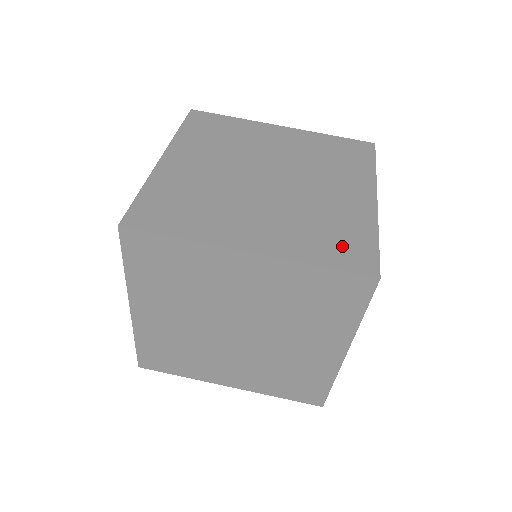
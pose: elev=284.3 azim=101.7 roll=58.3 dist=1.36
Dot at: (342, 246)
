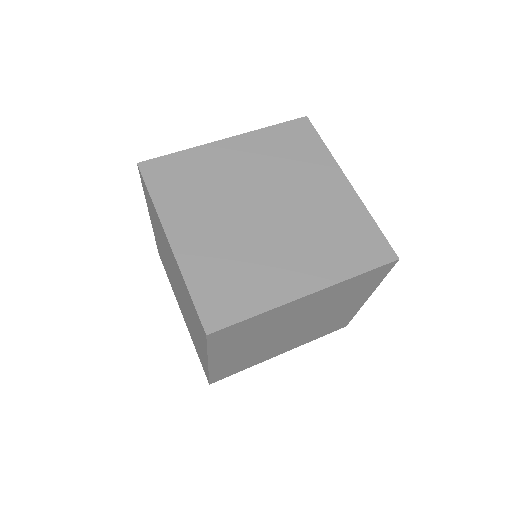
Dot at: (223, 295)
